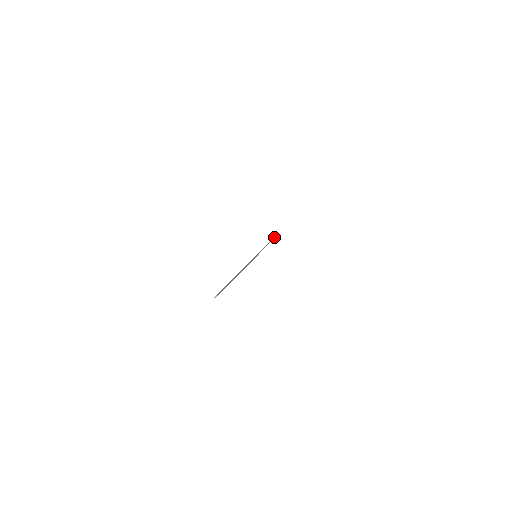
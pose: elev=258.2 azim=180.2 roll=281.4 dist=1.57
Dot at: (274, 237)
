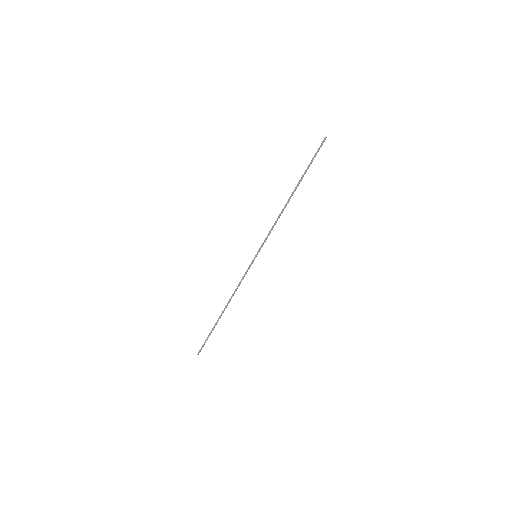
Dot at: (308, 165)
